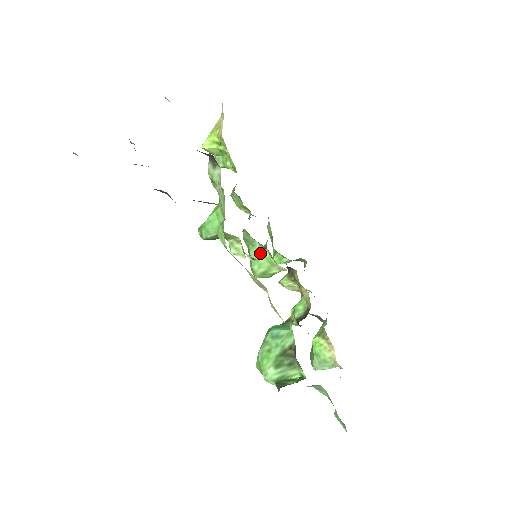
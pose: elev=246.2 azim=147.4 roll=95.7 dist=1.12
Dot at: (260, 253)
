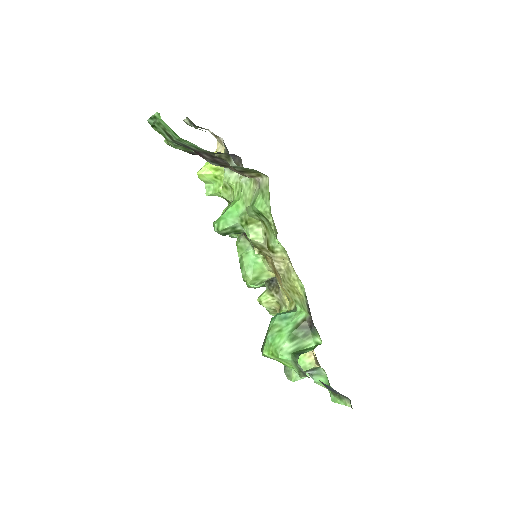
Dot at: (253, 260)
